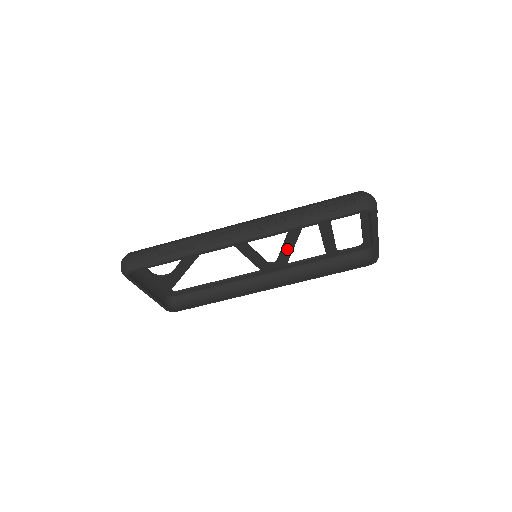
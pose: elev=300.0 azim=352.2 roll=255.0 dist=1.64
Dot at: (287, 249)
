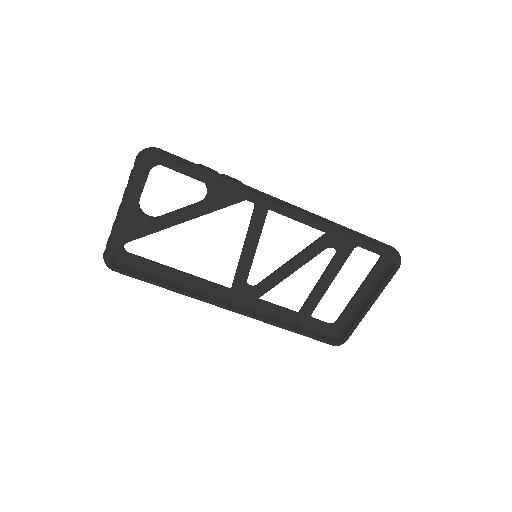
Dot at: (281, 274)
